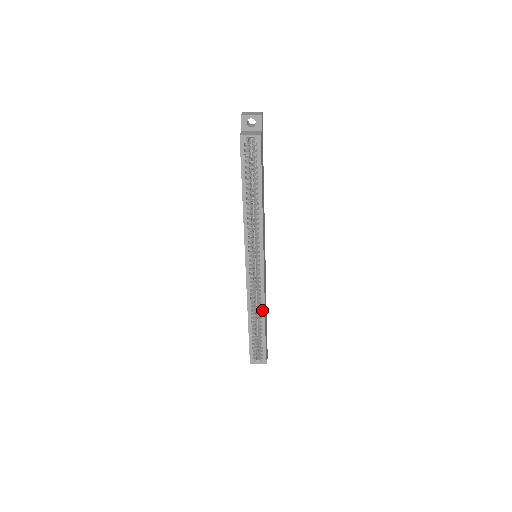
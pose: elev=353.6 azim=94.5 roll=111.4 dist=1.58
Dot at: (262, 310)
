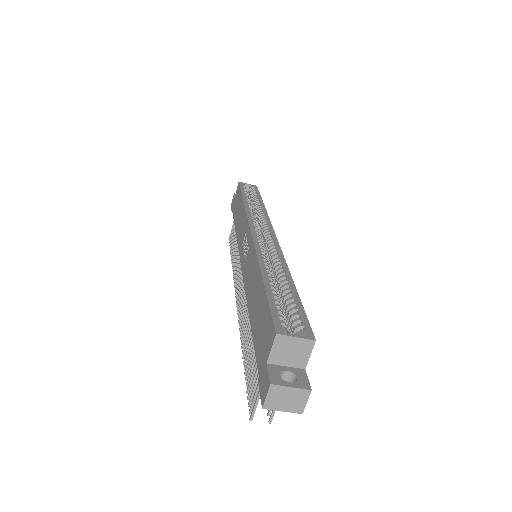
Dot at: (283, 267)
